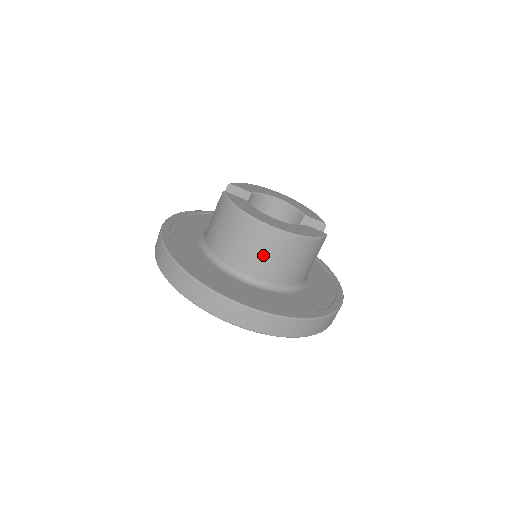
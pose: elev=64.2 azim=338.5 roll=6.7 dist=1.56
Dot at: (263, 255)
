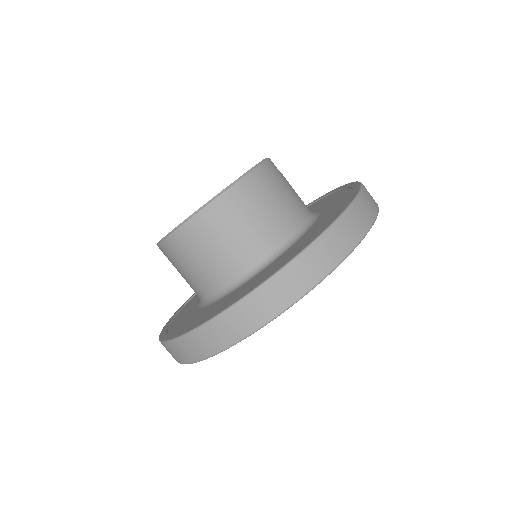
Dot at: (236, 233)
